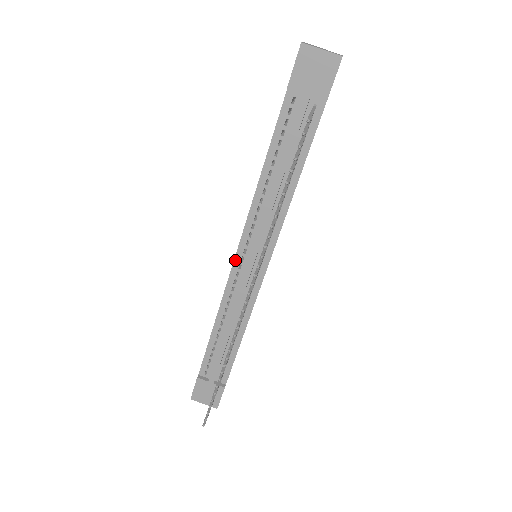
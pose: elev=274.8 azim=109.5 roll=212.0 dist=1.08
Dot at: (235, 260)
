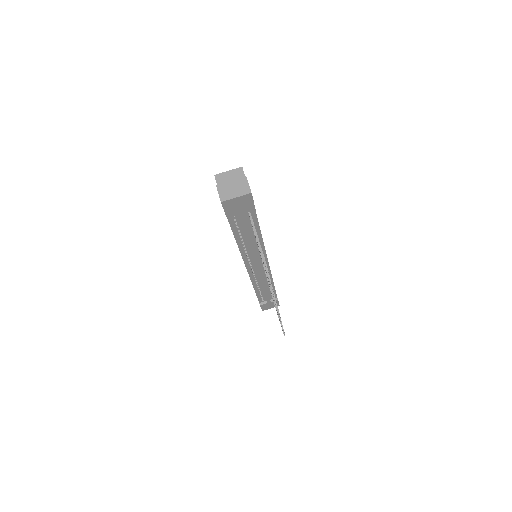
Dot at: (247, 270)
